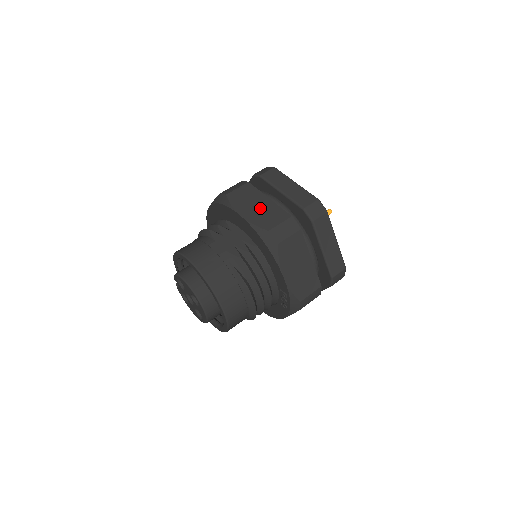
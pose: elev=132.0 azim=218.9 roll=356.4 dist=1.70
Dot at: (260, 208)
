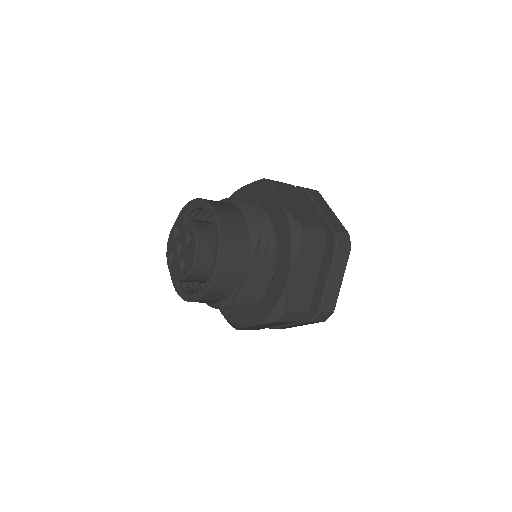
Dot at: (304, 283)
